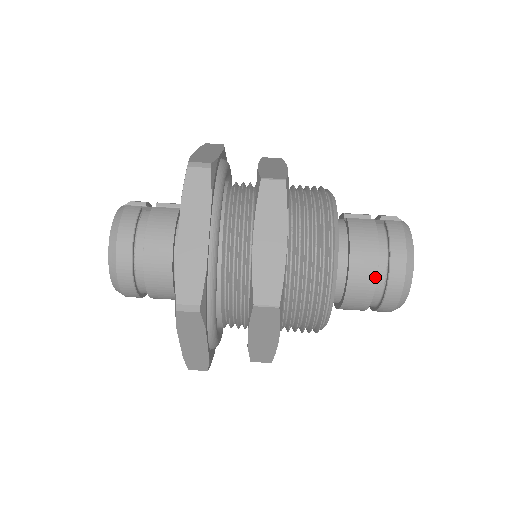
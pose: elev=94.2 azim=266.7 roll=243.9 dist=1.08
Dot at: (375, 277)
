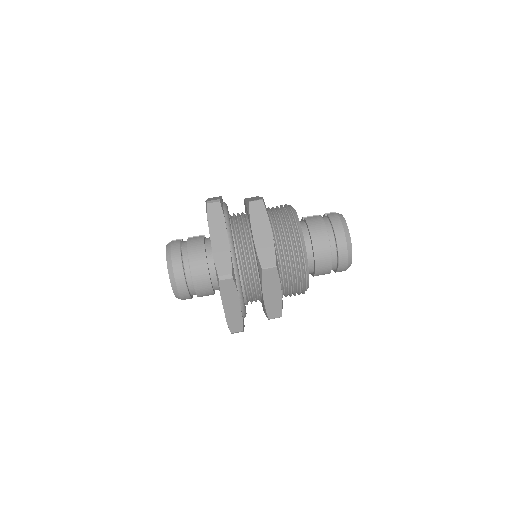
Dot at: (329, 245)
